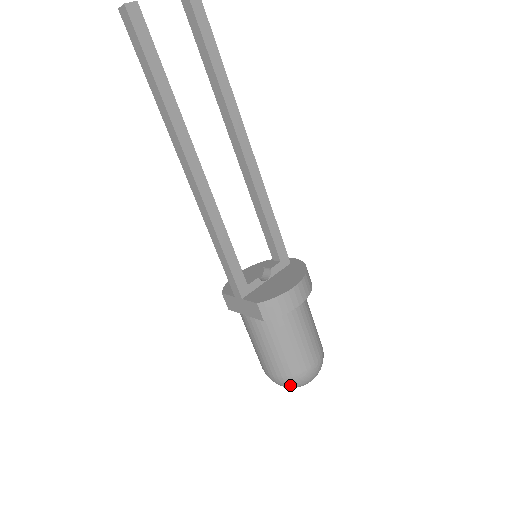
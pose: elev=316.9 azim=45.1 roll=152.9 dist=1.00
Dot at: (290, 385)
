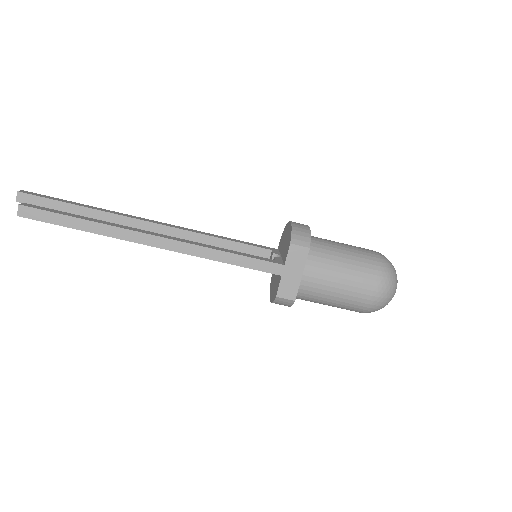
Dot at: (390, 276)
